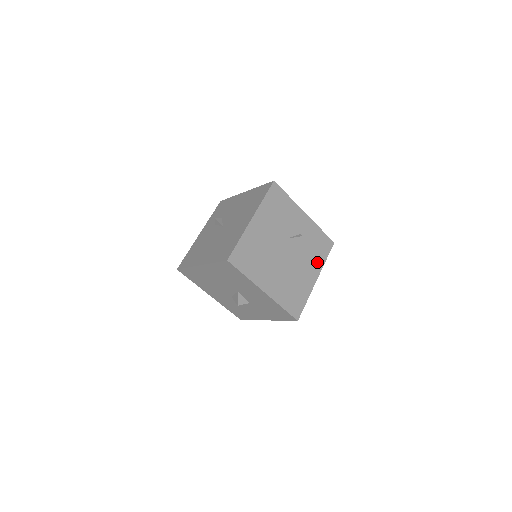
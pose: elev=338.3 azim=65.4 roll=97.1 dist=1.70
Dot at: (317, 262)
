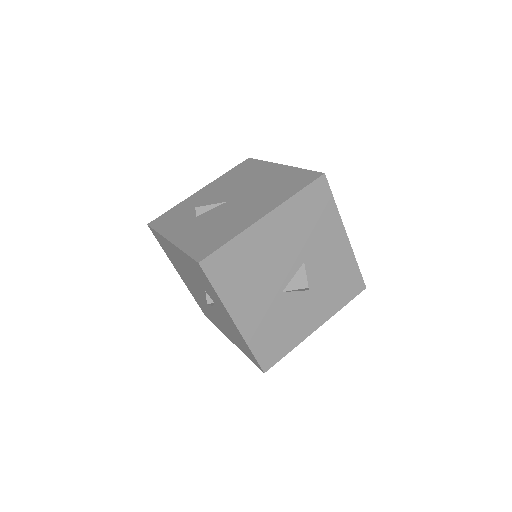
Dot at: occluded
